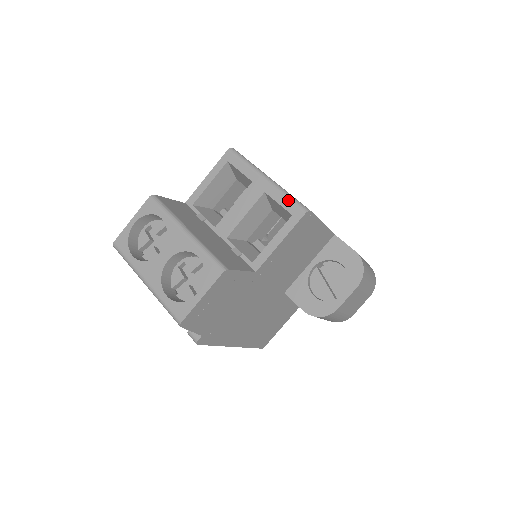
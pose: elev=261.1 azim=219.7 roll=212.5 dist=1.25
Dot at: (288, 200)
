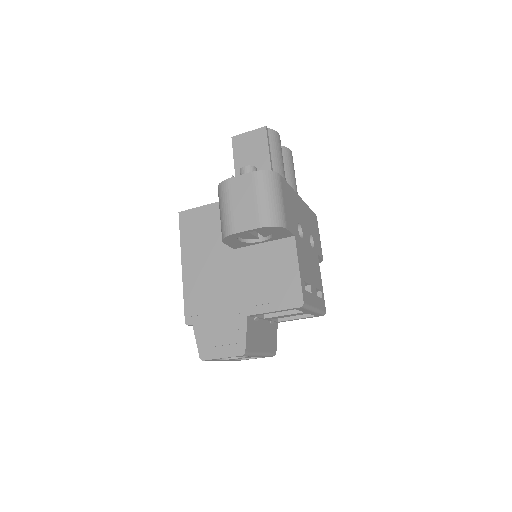
Dot at: occluded
